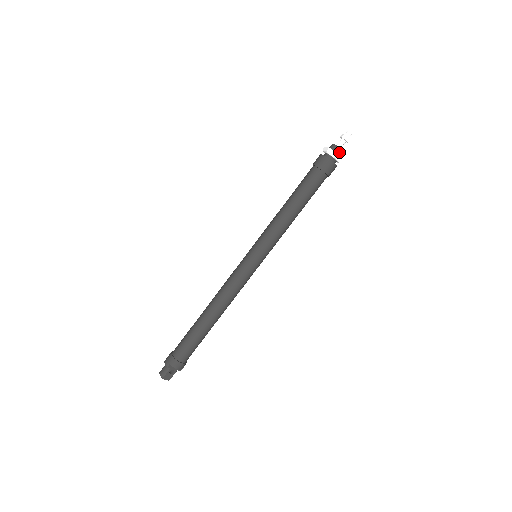
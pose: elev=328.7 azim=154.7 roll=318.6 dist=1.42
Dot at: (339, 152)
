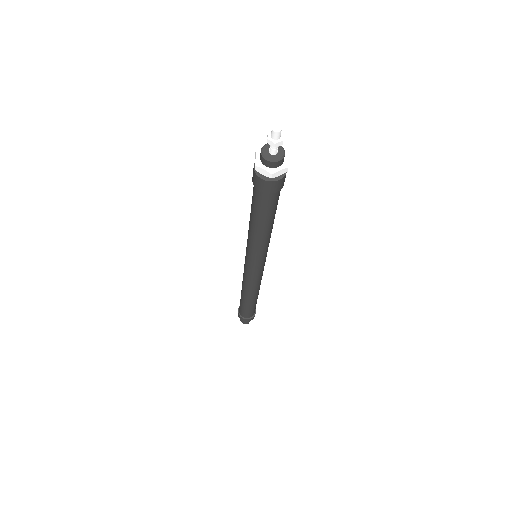
Dot at: (283, 160)
